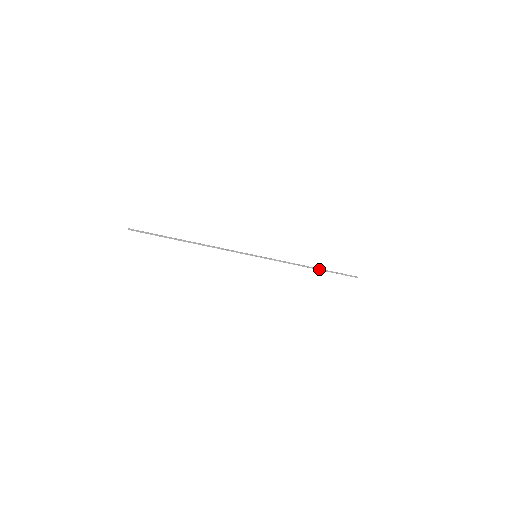
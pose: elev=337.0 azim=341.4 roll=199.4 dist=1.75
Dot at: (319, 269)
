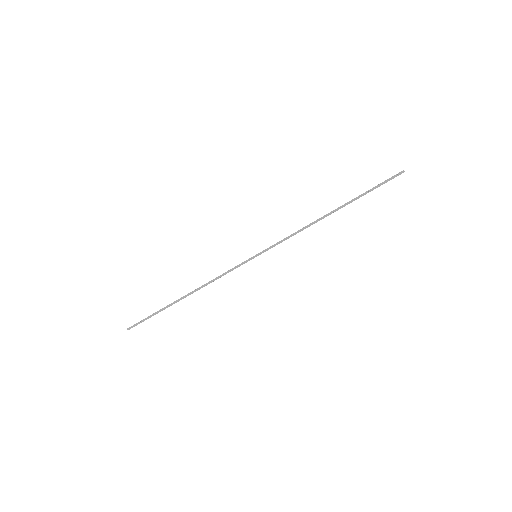
Dot at: (341, 207)
